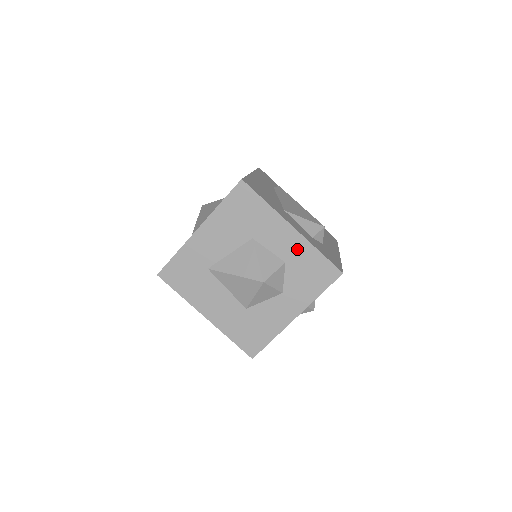
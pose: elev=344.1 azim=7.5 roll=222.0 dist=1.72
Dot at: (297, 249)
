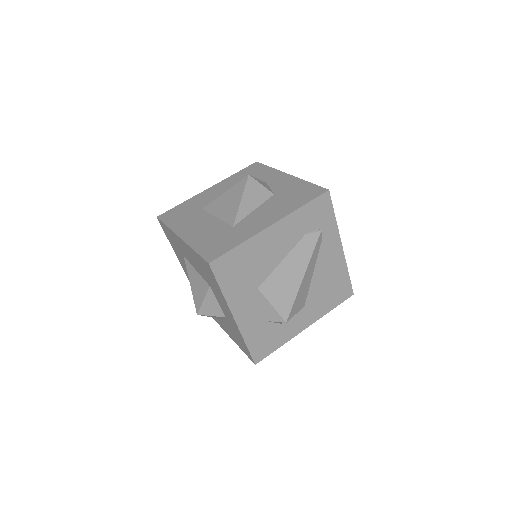
Dot at: (234, 325)
